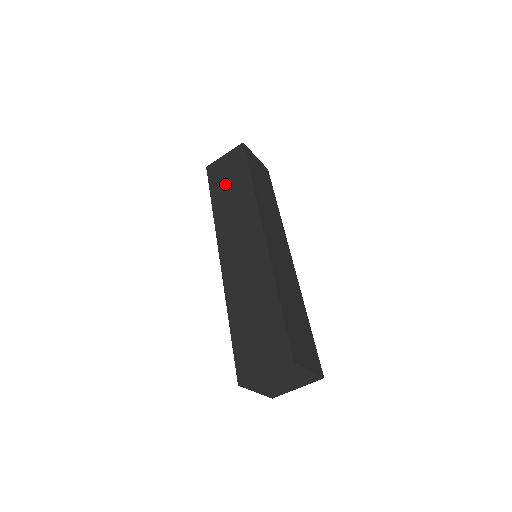
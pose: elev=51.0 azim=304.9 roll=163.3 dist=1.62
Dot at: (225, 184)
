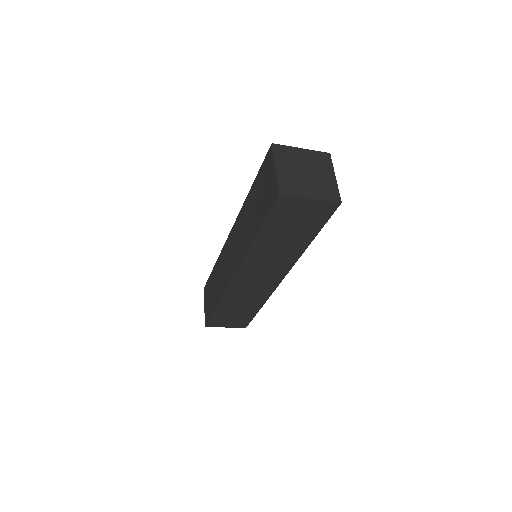
Dot at: (284, 231)
